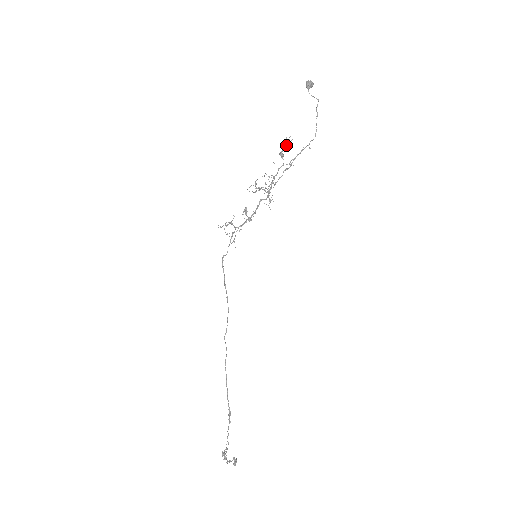
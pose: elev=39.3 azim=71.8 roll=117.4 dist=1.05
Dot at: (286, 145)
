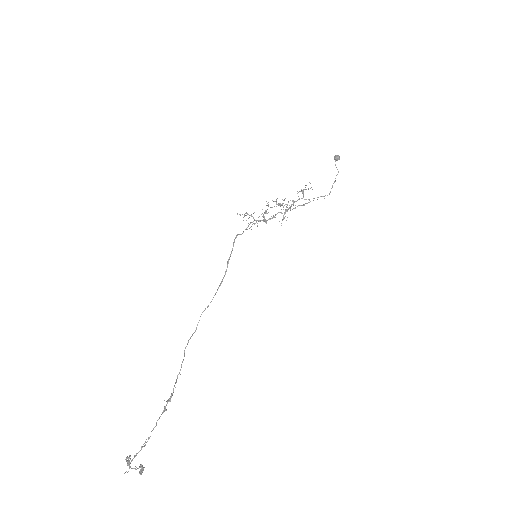
Dot at: (306, 189)
